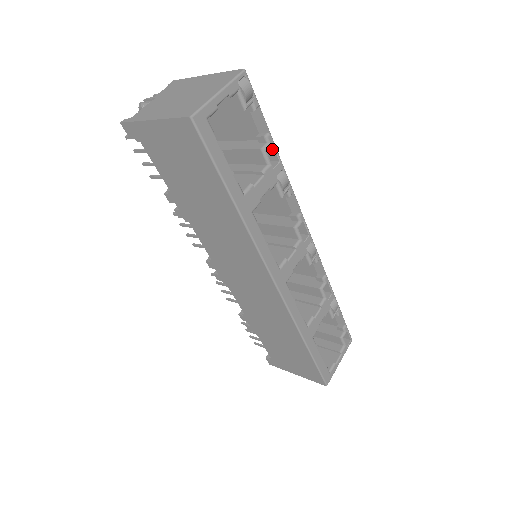
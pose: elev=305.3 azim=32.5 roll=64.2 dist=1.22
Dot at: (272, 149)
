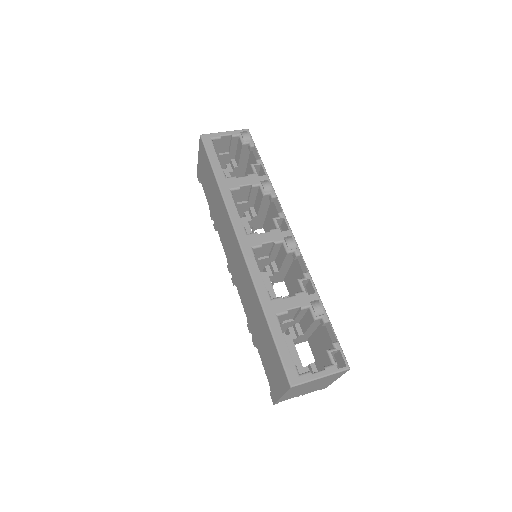
Dot at: (262, 169)
